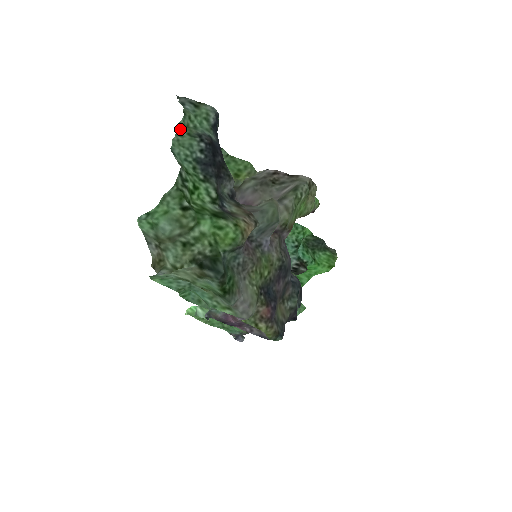
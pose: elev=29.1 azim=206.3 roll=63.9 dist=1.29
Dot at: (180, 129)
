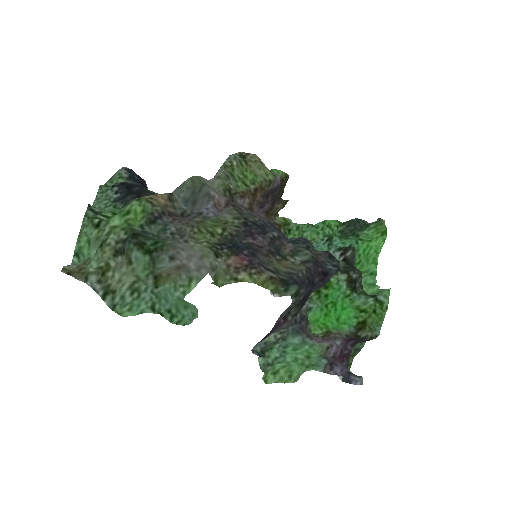
Dot at: (100, 196)
